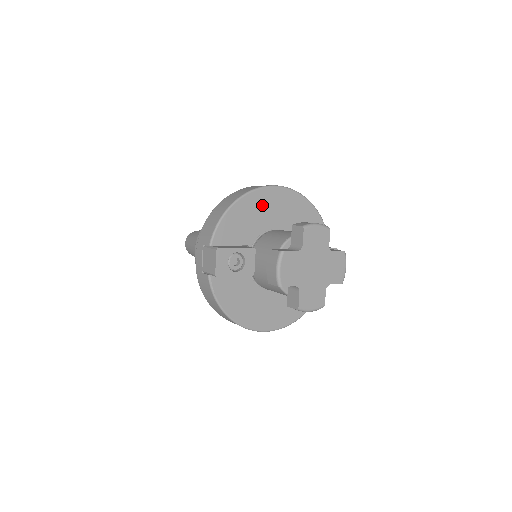
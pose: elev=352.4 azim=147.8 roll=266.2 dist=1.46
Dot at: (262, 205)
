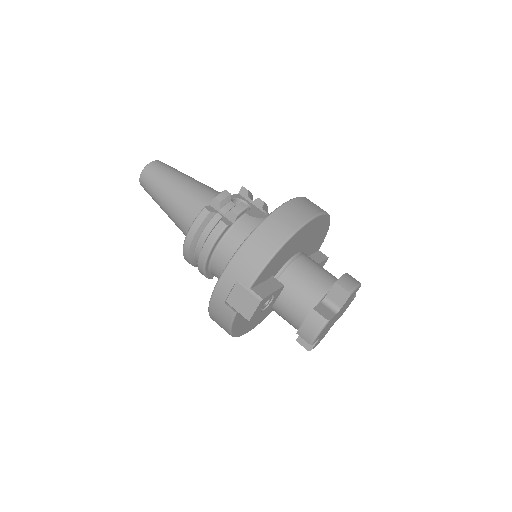
Dot at: (301, 236)
